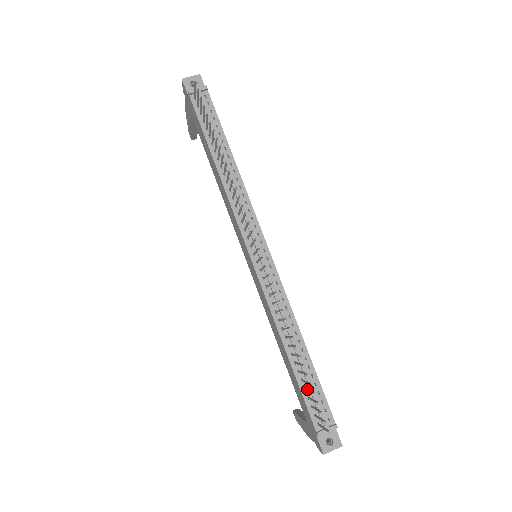
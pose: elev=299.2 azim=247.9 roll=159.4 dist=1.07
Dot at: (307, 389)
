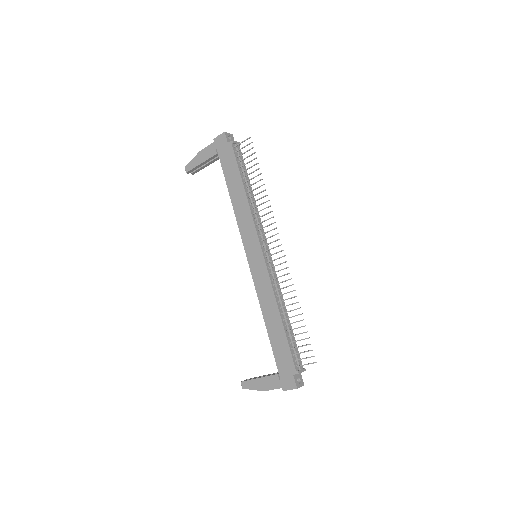
Dot at: occluded
